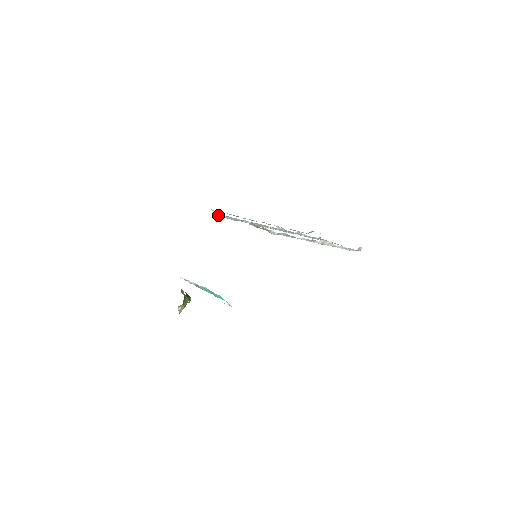
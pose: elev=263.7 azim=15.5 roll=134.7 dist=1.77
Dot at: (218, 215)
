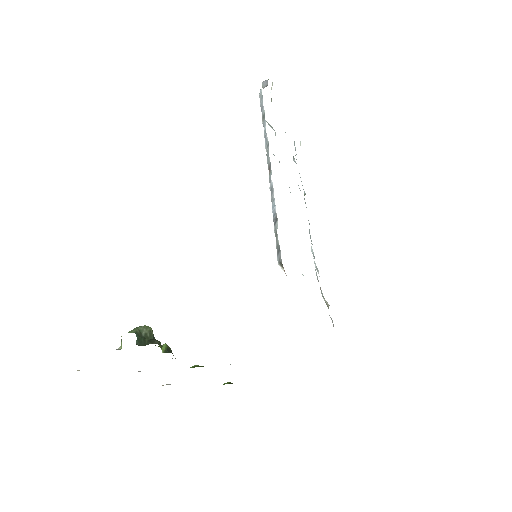
Dot at: (283, 268)
